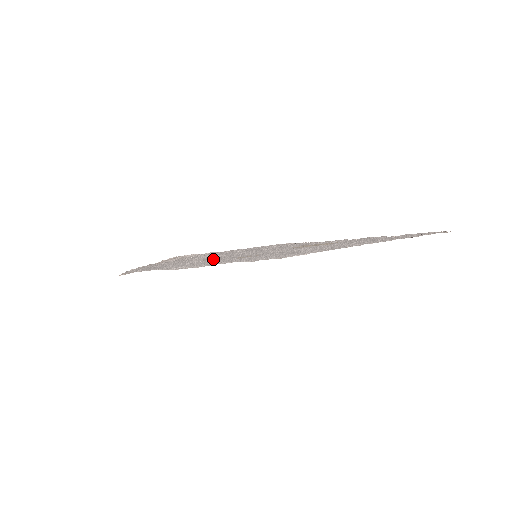
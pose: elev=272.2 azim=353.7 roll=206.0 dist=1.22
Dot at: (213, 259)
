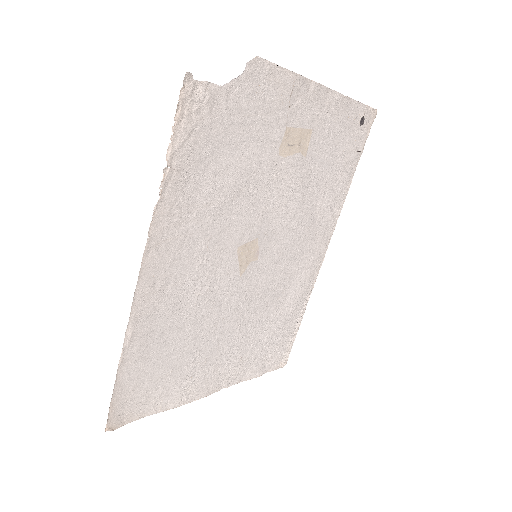
Dot at: (216, 248)
